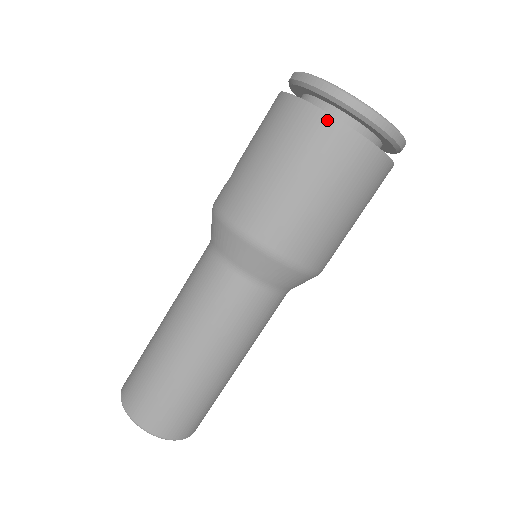
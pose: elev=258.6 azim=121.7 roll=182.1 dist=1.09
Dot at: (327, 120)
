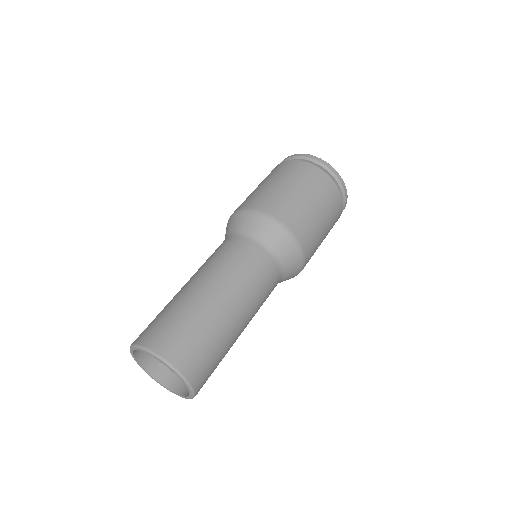
Dot at: (294, 162)
